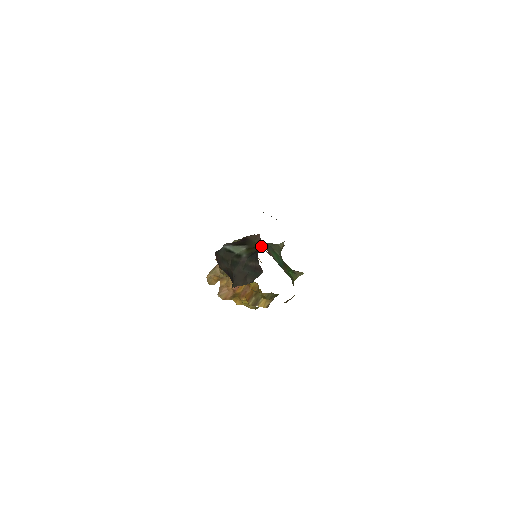
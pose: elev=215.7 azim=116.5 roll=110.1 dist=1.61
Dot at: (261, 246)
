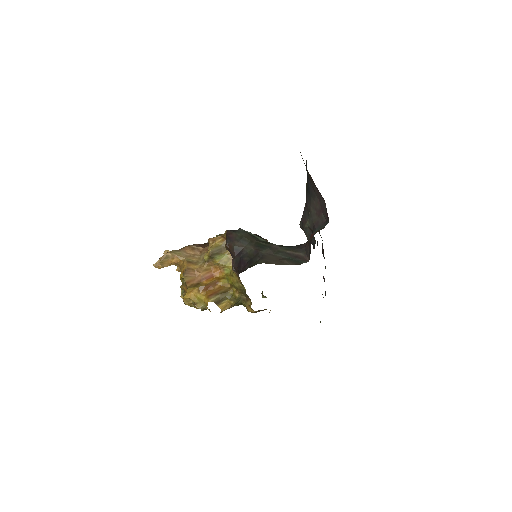
Dot at: occluded
